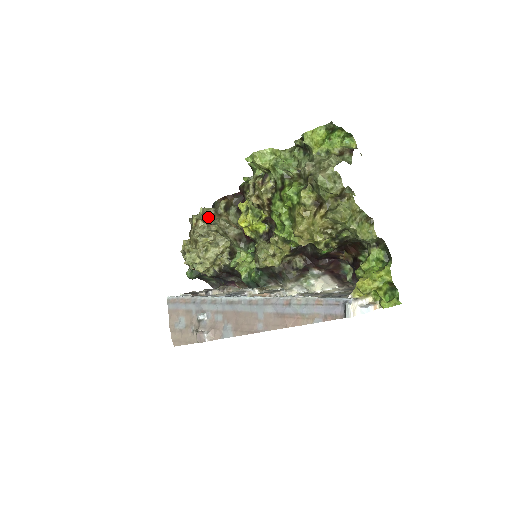
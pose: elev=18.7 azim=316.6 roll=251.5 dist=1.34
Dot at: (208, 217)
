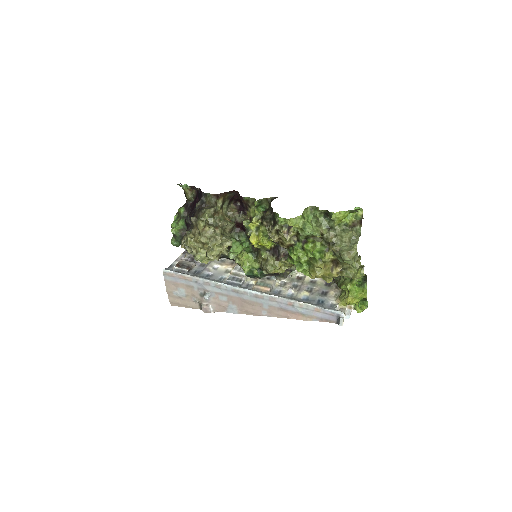
Dot at: (210, 218)
